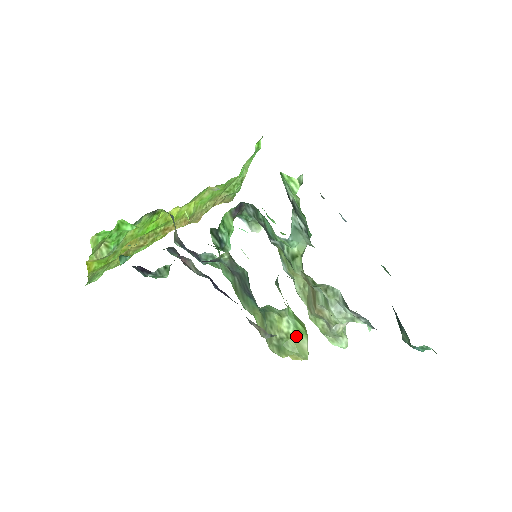
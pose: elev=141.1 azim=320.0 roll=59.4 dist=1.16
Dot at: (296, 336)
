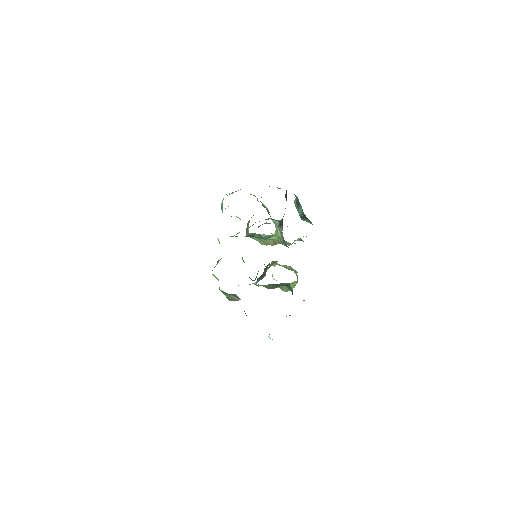
Dot at: occluded
